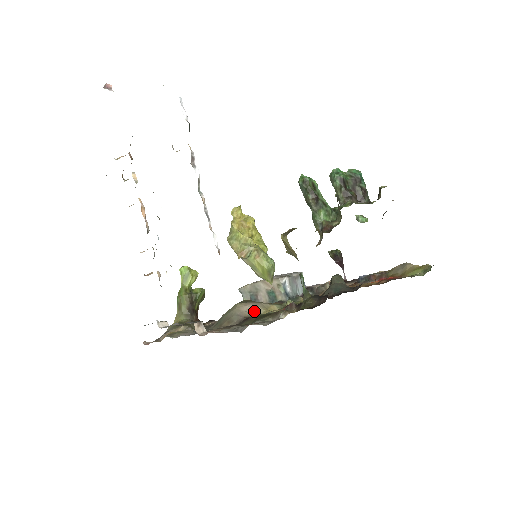
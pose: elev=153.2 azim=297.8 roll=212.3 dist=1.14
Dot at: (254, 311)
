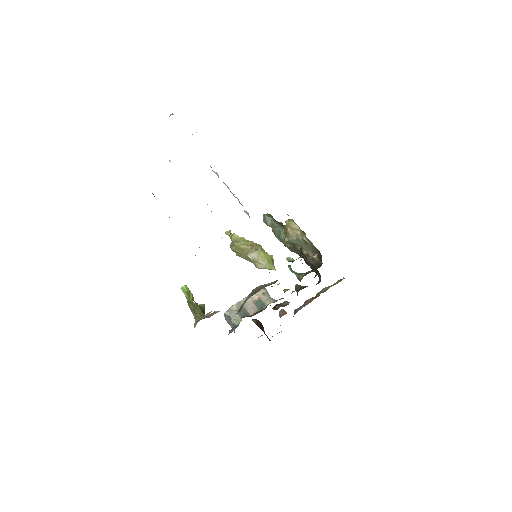
Dot at: occluded
